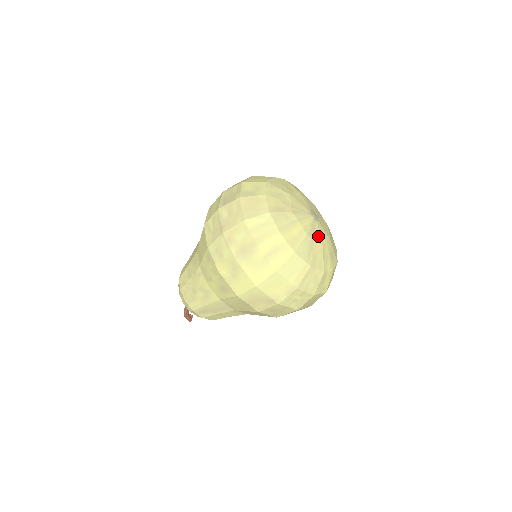
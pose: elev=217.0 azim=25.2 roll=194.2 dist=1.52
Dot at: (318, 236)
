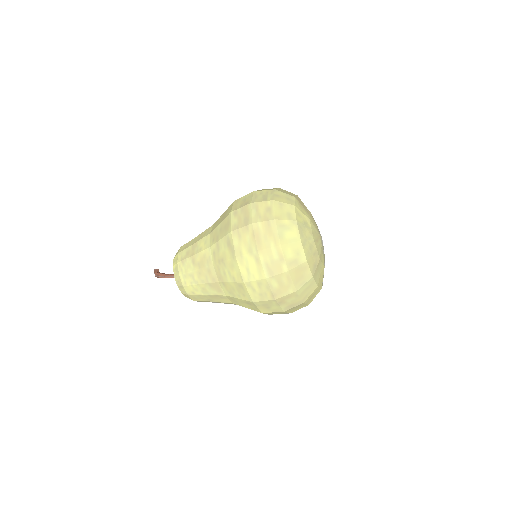
Dot at: (324, 255)
